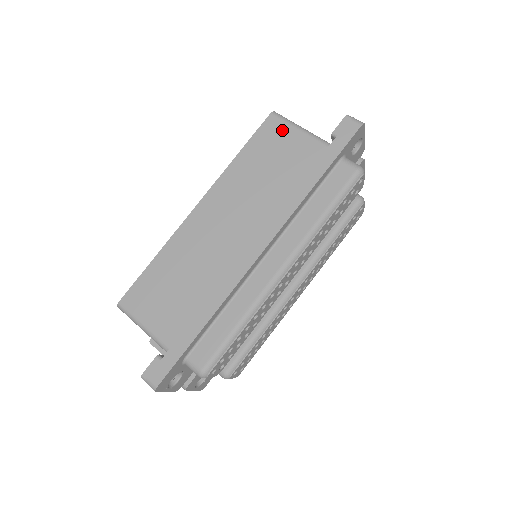
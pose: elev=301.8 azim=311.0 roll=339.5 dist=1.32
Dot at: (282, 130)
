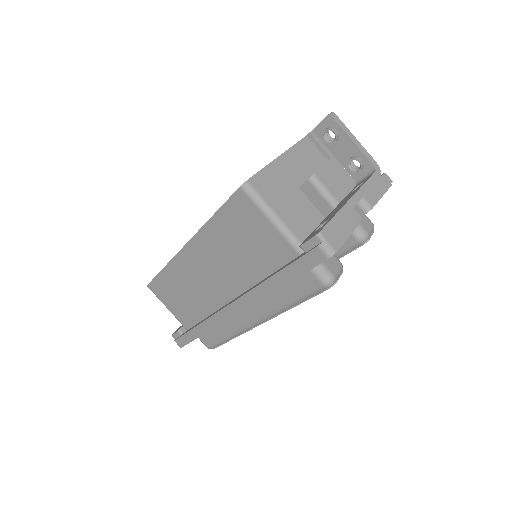
Dot at: (252, 213)
